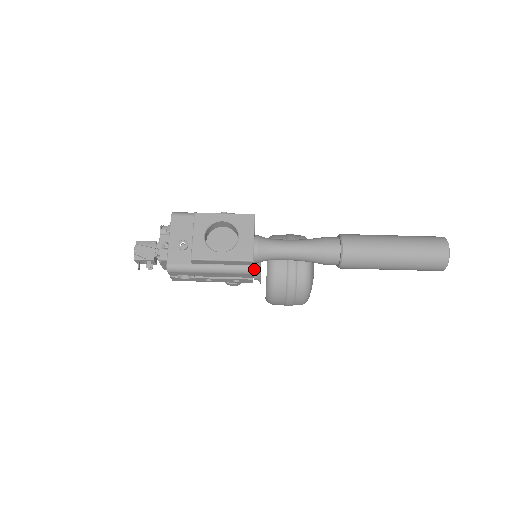
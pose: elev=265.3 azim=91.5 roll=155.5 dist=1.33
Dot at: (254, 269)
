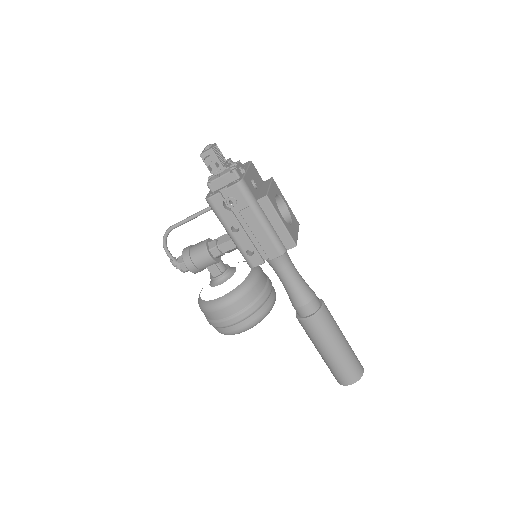
Dot at: (225, 269)
